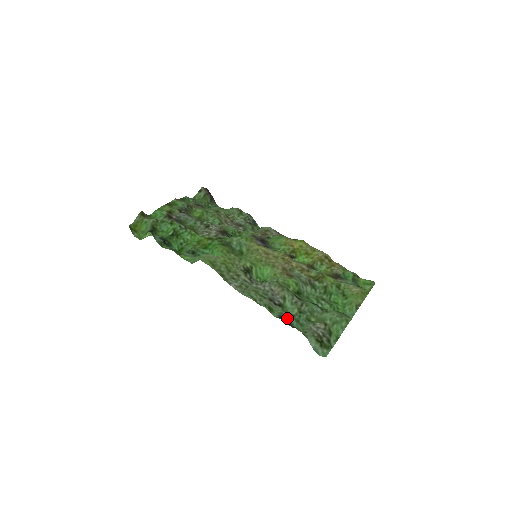
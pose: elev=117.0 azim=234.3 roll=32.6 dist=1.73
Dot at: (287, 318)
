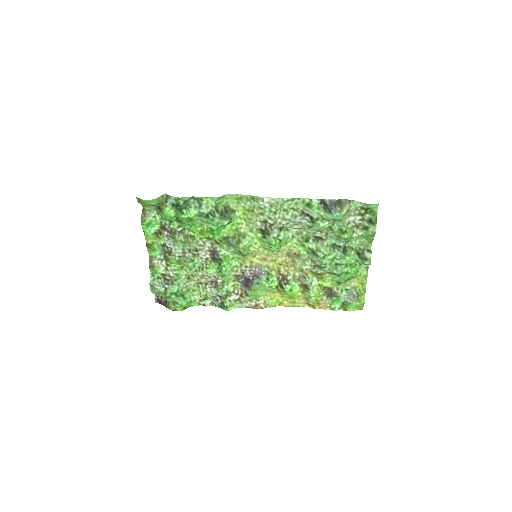
Dot at: (326, 209)
